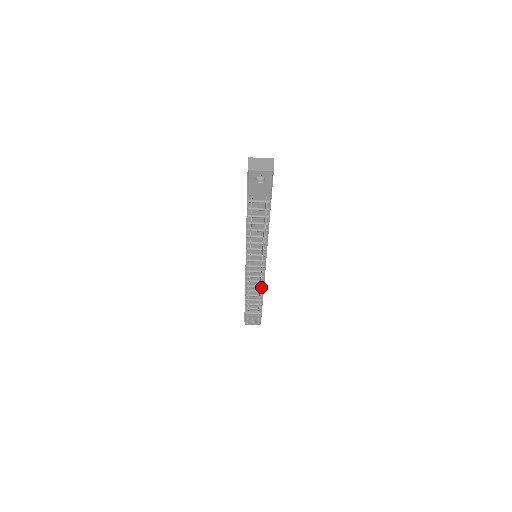
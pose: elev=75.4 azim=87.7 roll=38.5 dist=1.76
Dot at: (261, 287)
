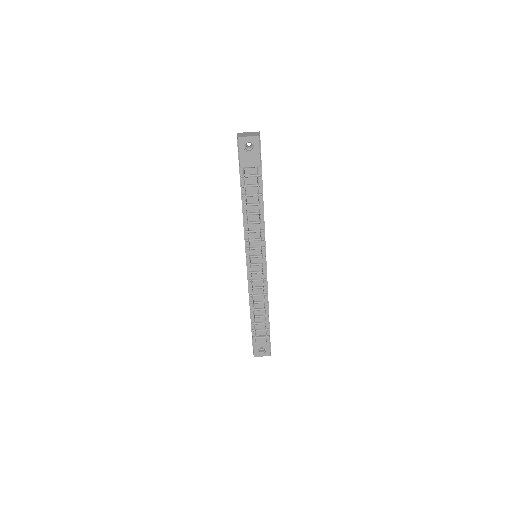
Dot at: (265, 295)
